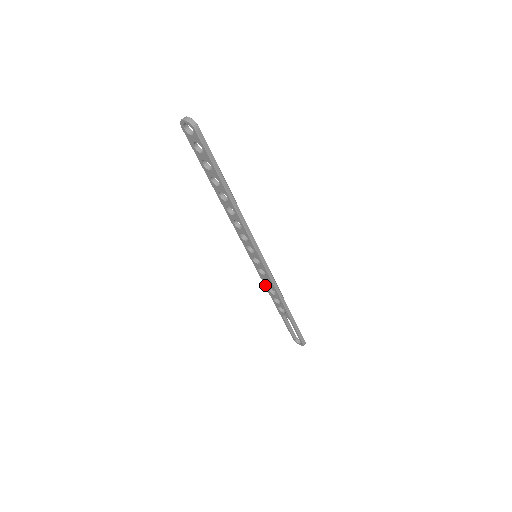
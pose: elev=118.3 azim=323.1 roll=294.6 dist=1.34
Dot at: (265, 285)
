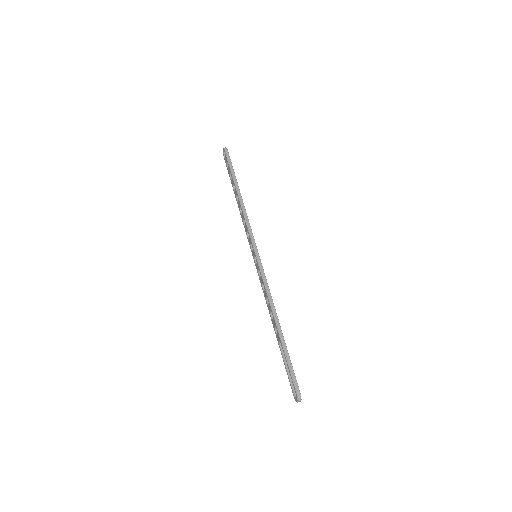
Dot at: (265, 297)
